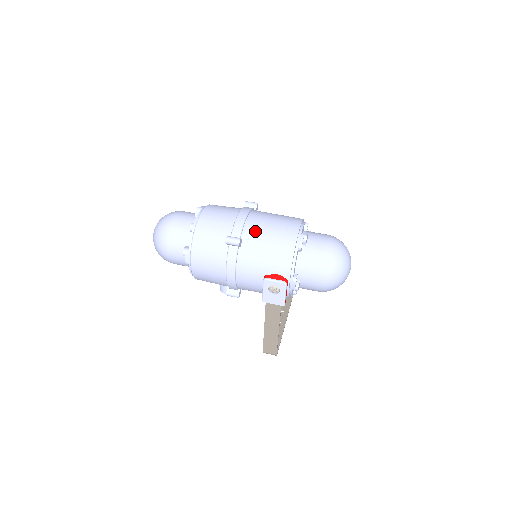
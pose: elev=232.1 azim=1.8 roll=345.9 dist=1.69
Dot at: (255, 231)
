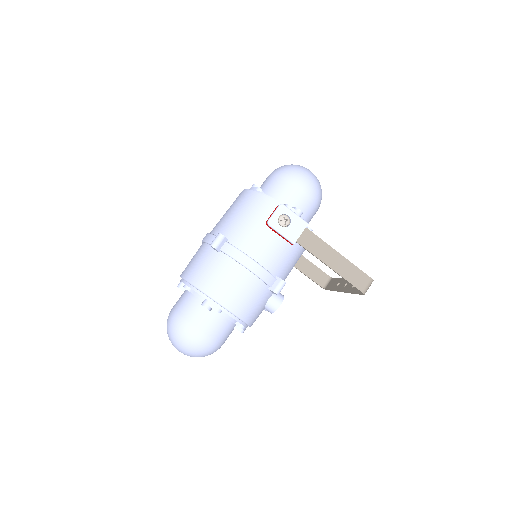
Dot at: (223, 225)
